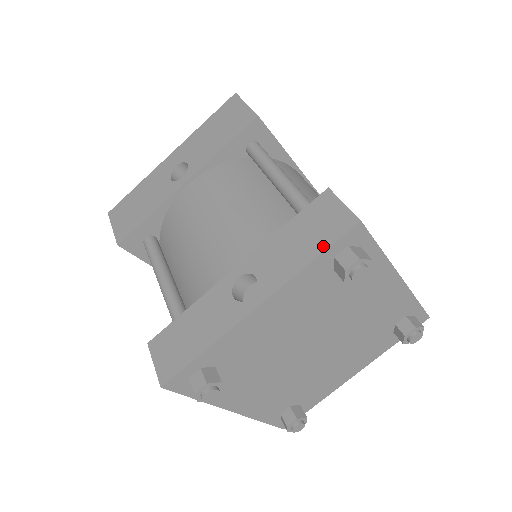
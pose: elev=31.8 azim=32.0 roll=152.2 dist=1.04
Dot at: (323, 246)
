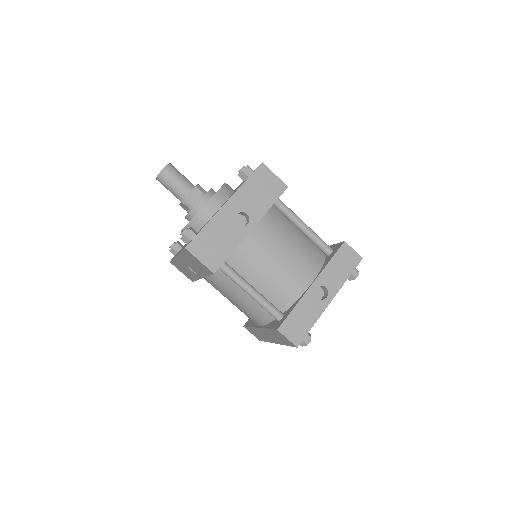
Dot at: (351, 270)
